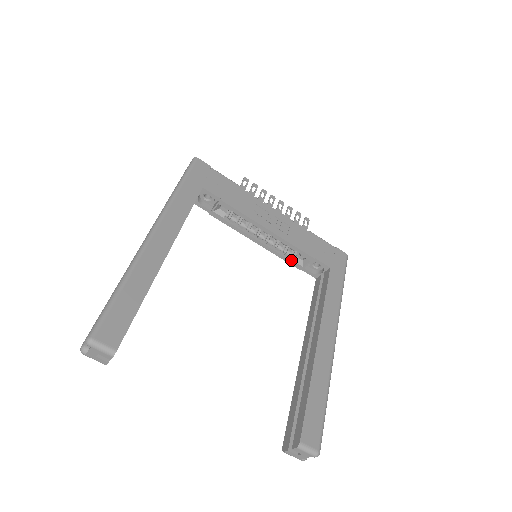
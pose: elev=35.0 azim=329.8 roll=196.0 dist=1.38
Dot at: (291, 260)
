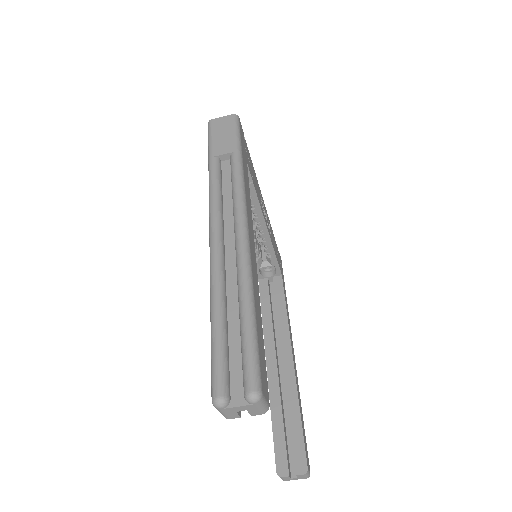
Dot at: occluded
